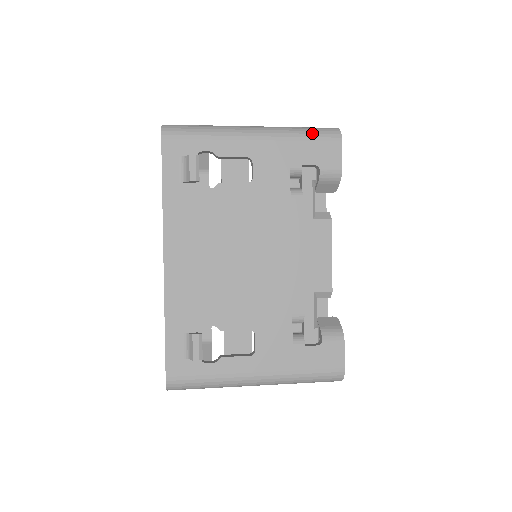
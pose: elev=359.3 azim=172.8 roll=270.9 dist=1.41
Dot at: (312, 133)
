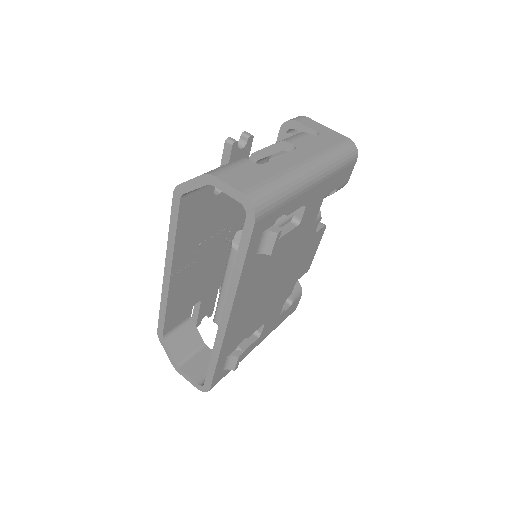
Dot at: (345, 160)
